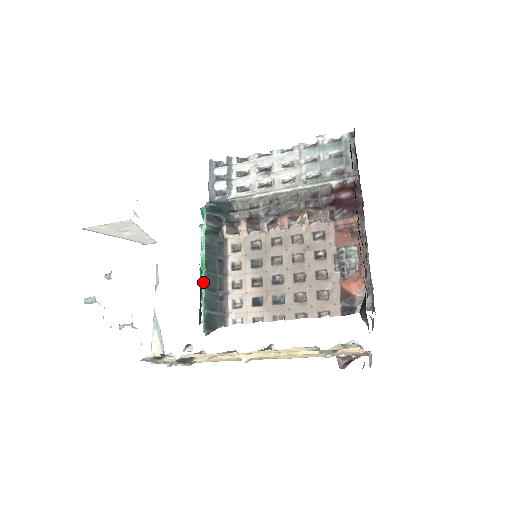
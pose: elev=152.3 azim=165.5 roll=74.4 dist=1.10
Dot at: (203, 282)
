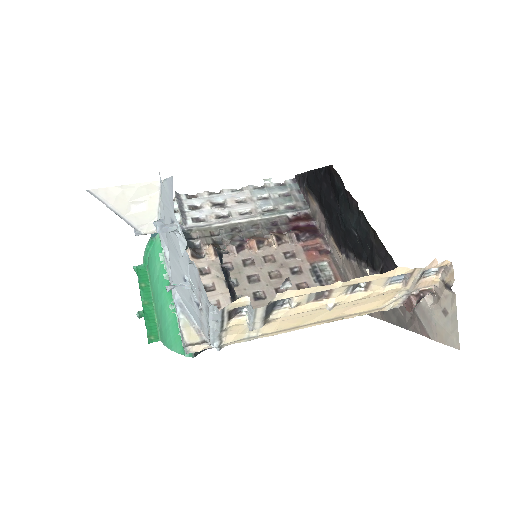
Dot at: occluded
